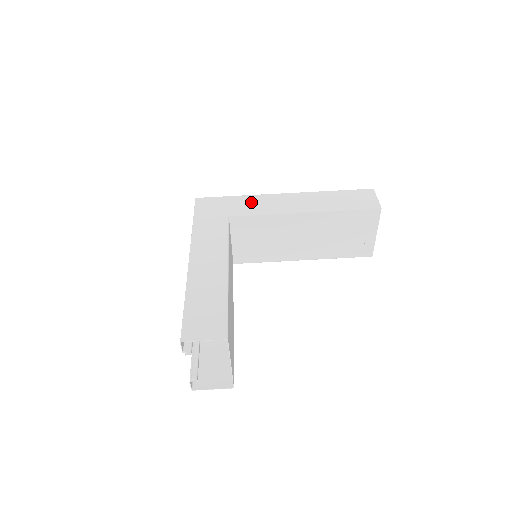
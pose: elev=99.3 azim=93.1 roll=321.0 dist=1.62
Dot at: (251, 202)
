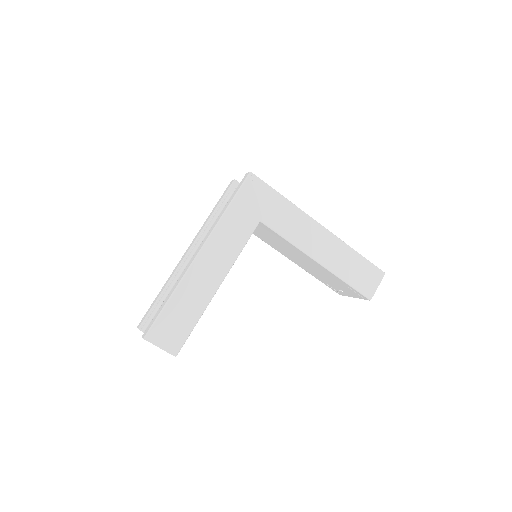
Dot at: (289, 217)
